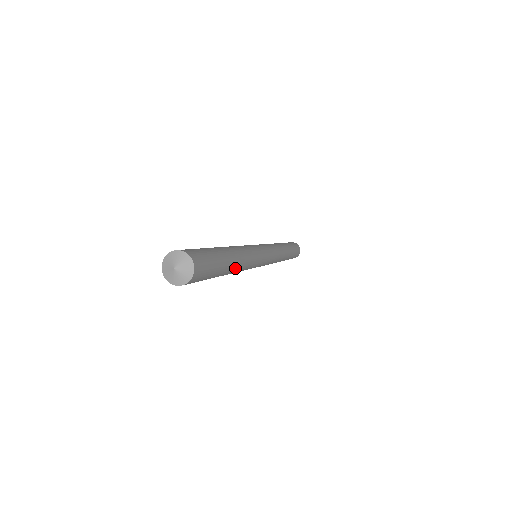
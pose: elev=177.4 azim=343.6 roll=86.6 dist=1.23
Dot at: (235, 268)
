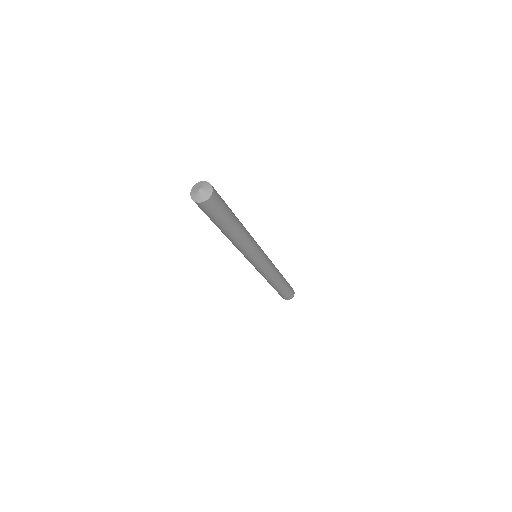
Dot at: (241, 228)
